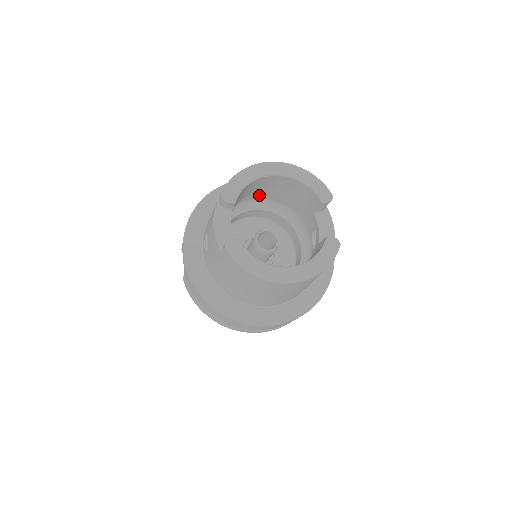
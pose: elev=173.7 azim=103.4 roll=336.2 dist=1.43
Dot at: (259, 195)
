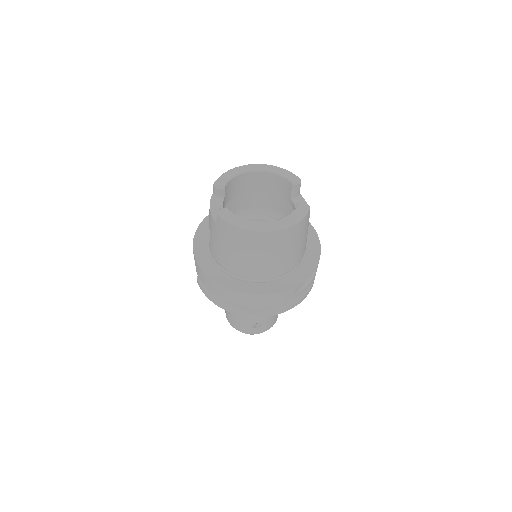
Dot at: (251, 204)
